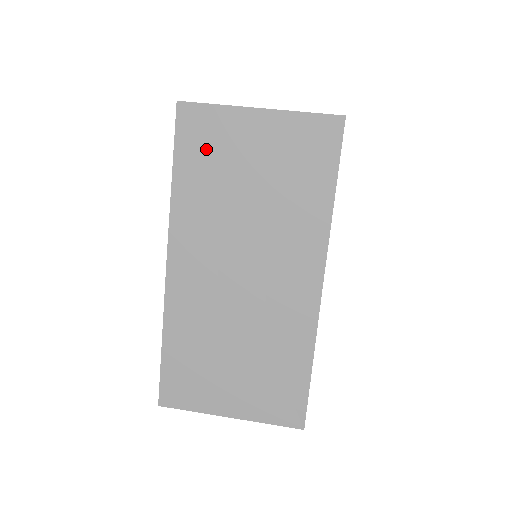
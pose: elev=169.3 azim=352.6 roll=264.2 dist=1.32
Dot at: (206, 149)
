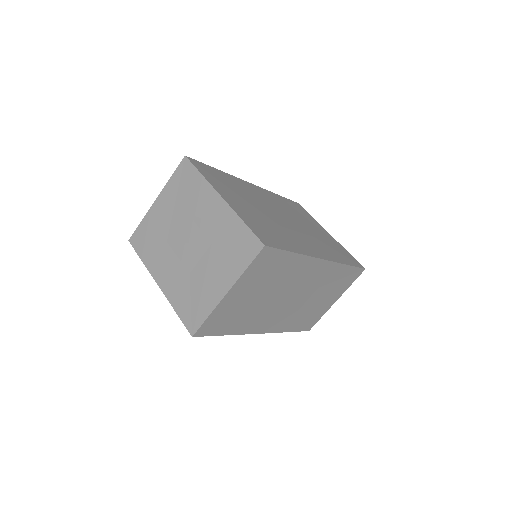
Dot at: (226, 320)
